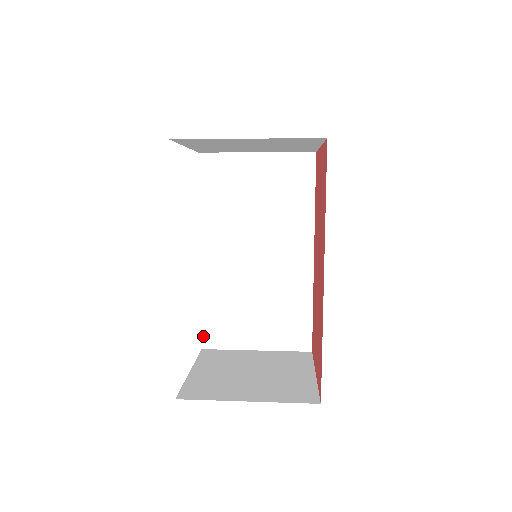
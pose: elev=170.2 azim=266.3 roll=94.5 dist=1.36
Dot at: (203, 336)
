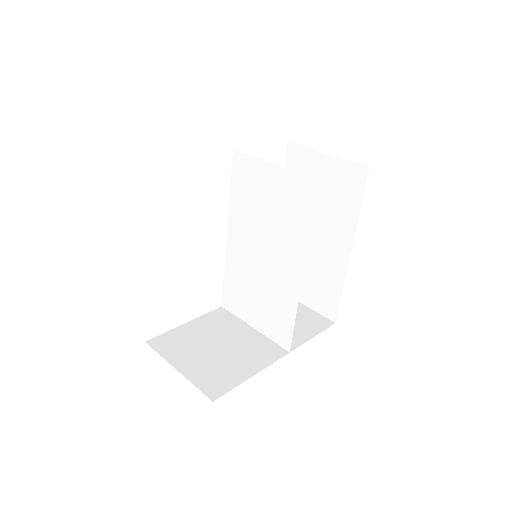
Dot at: (223, 297)
